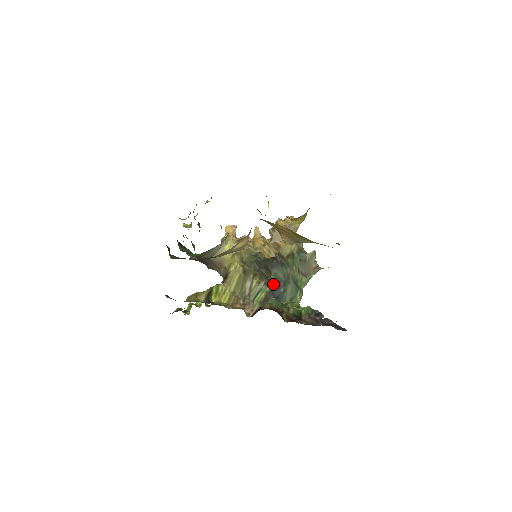
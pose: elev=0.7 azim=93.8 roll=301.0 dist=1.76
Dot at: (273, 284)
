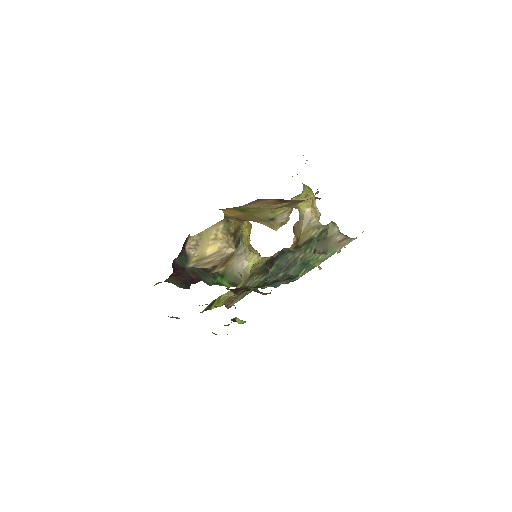
Dot at: occluded
